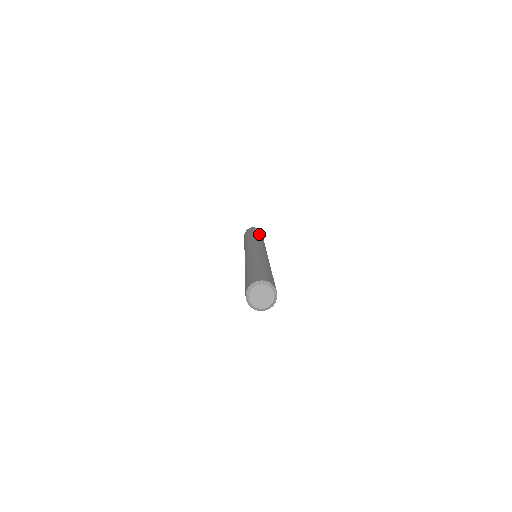
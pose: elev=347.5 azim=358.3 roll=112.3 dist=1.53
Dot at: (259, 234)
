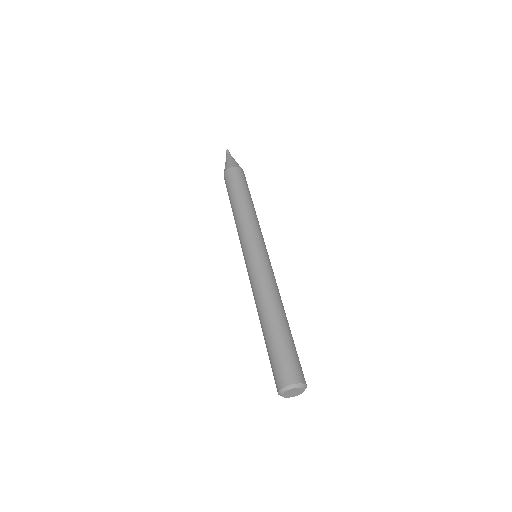
Dot at: (248, 195)
